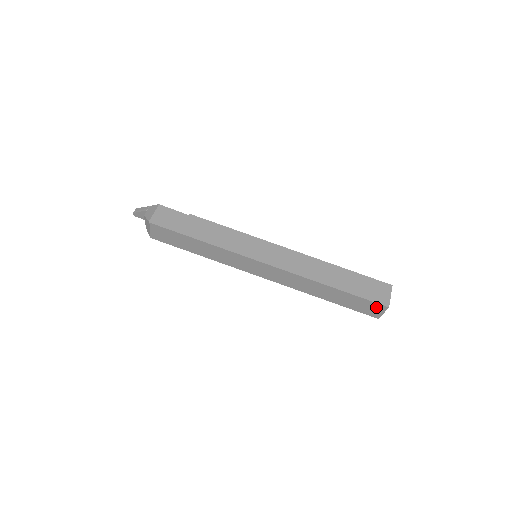
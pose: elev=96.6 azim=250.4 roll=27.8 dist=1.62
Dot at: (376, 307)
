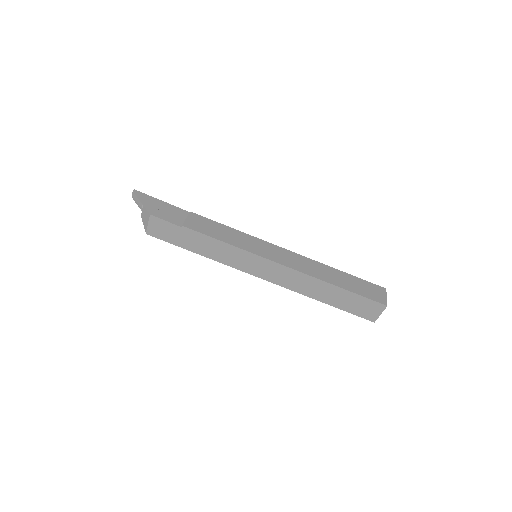
Dot at: occluded
